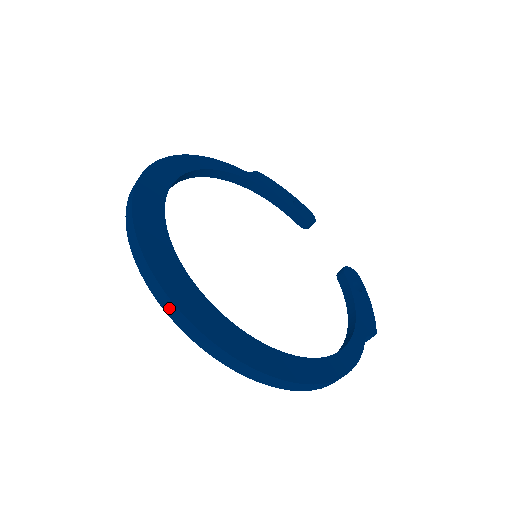
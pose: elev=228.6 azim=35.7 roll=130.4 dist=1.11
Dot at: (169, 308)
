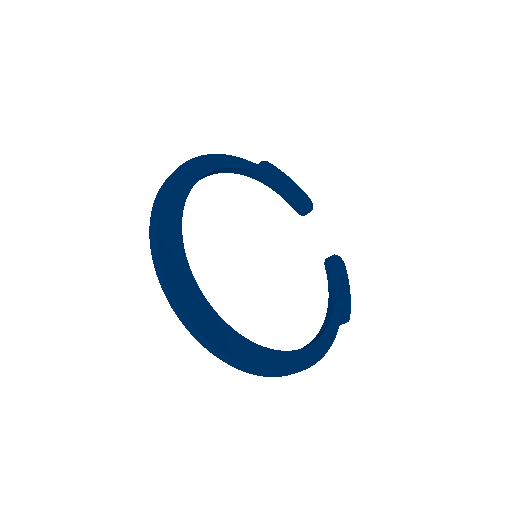
Dot at: (183, 319)
